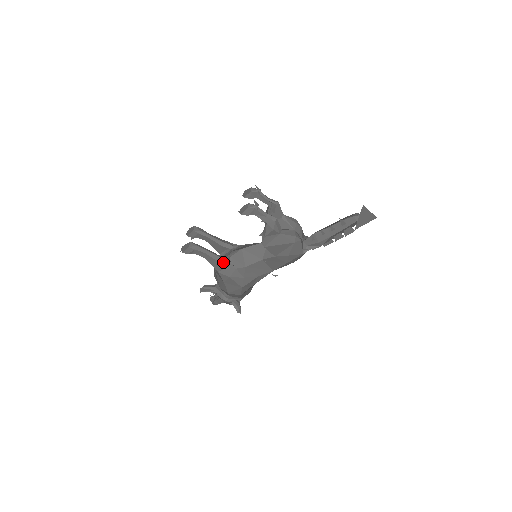
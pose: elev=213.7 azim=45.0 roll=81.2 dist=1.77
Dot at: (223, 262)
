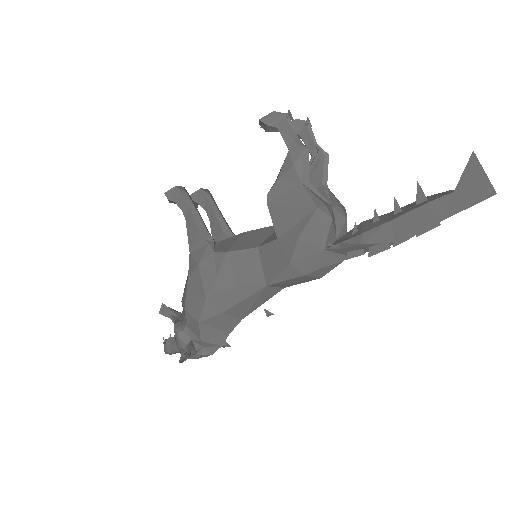
Dot at: (204, 234)
